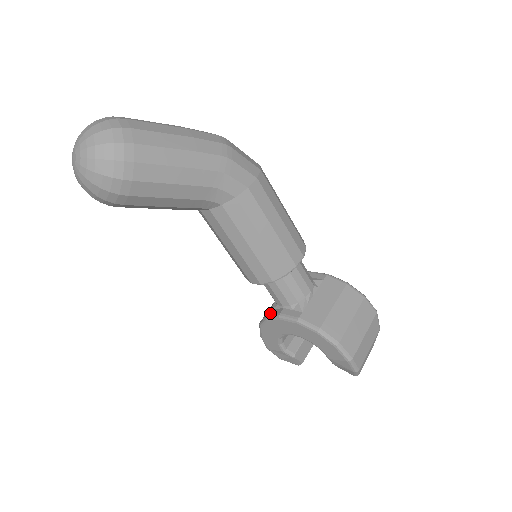
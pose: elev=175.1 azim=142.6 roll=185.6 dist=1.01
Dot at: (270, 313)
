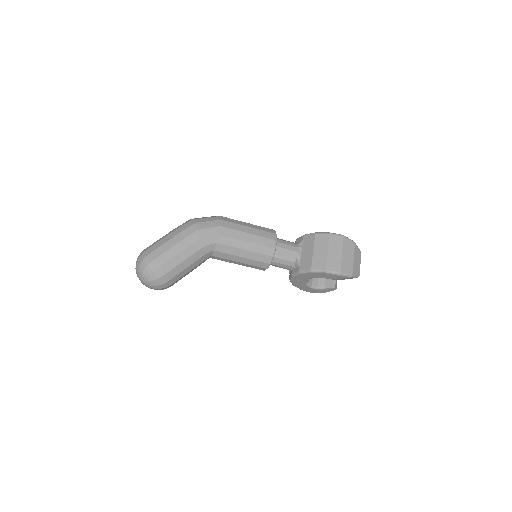
Dot at: (289, 276)
